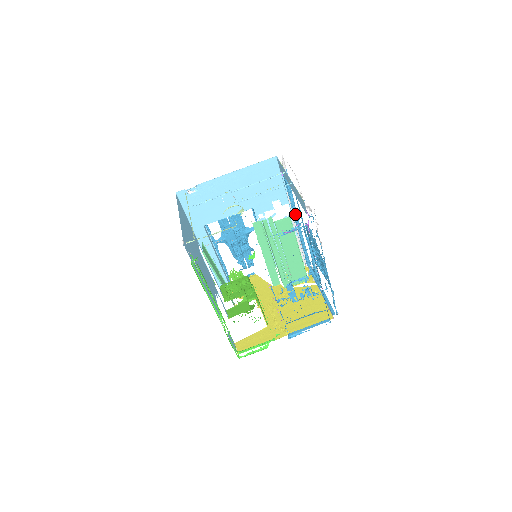
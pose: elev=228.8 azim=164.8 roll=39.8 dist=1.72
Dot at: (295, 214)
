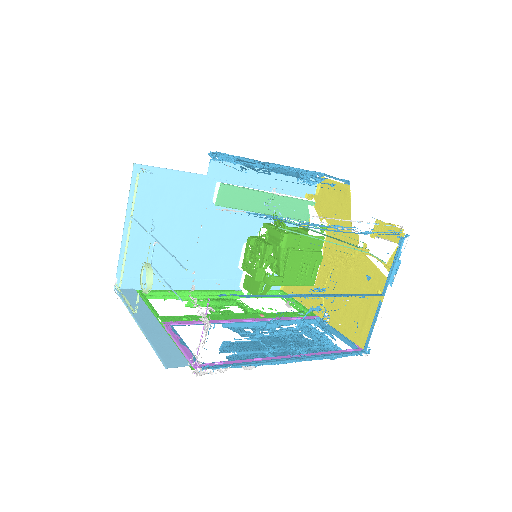
Dot at: (313, 227)
